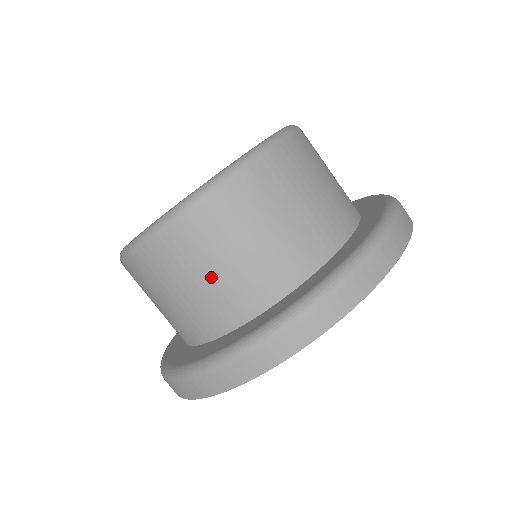
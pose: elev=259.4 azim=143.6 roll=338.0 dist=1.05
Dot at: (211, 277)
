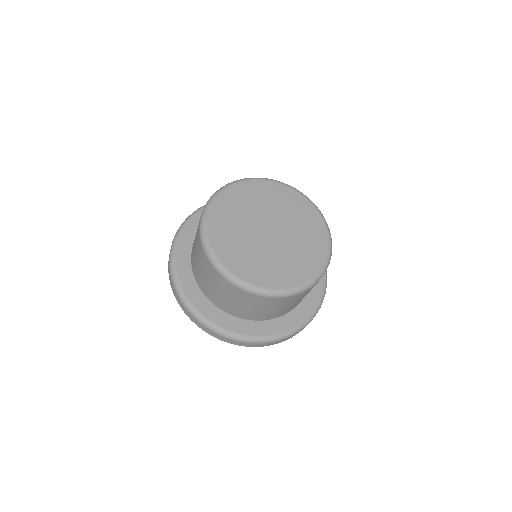
Dot at: (289, 306)
